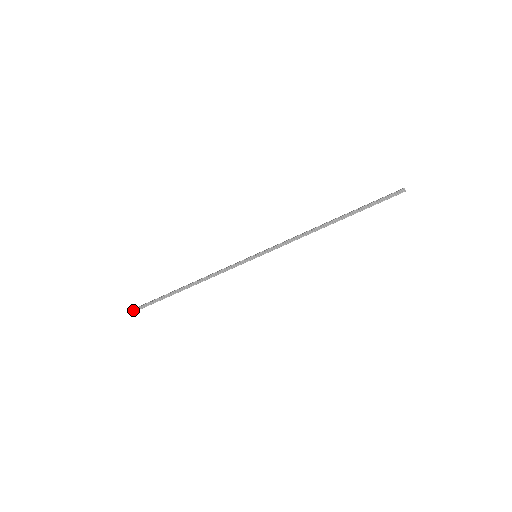
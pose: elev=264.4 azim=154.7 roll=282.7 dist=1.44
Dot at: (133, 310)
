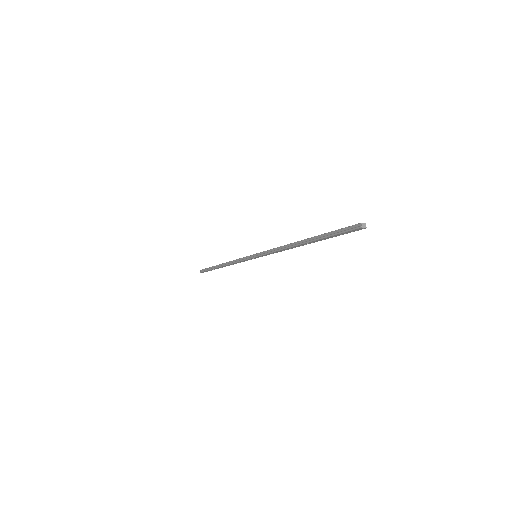
Dot at: (201, 270)
